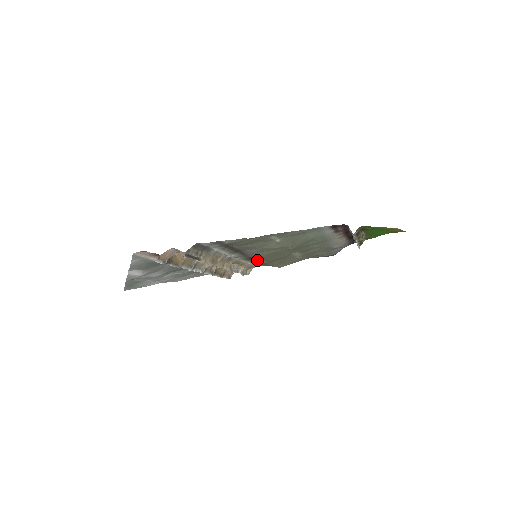
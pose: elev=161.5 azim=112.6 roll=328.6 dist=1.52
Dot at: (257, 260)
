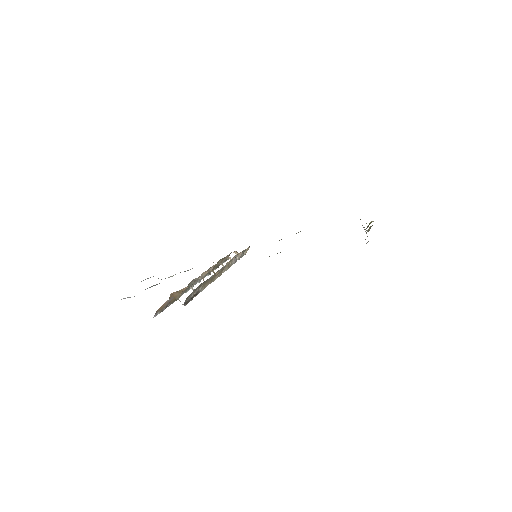
Dot at: occluded
